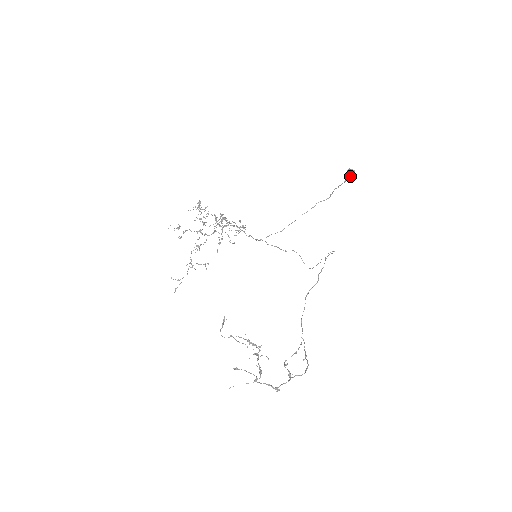
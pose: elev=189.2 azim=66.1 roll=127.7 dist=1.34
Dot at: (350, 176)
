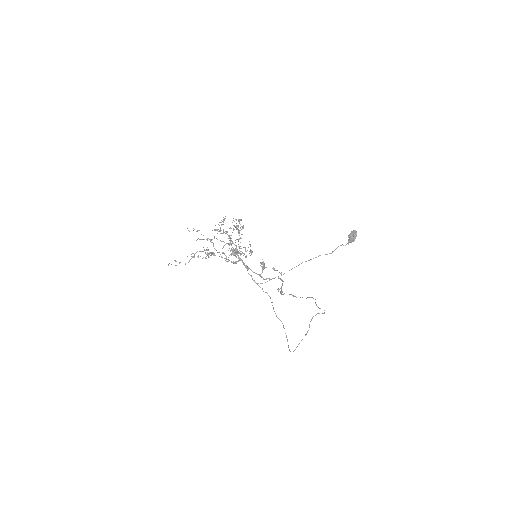
Dot at: (353, 235)
